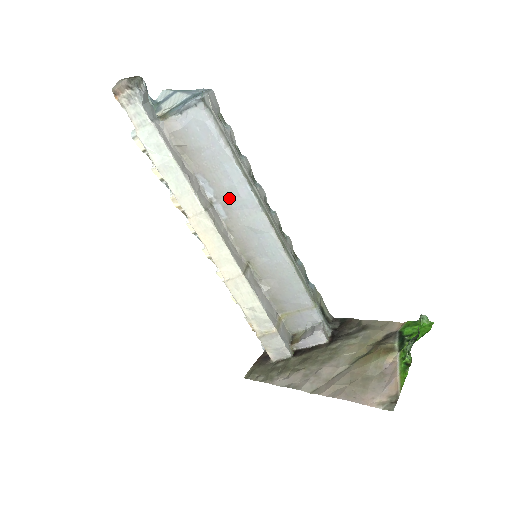
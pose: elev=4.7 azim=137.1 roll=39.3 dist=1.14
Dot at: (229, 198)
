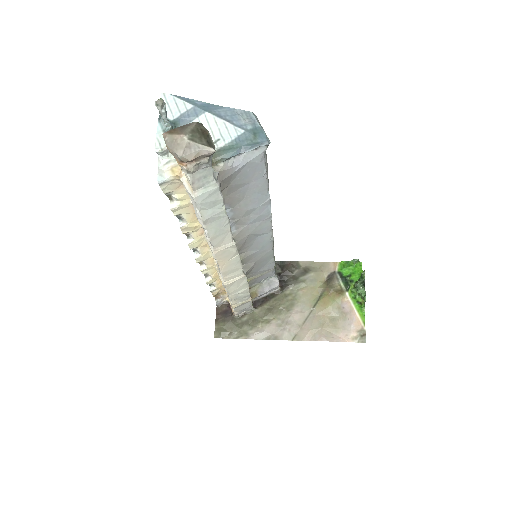
Dot at: (246, 217)
